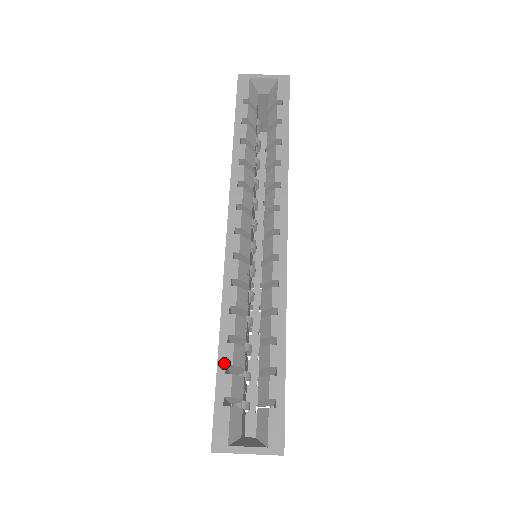
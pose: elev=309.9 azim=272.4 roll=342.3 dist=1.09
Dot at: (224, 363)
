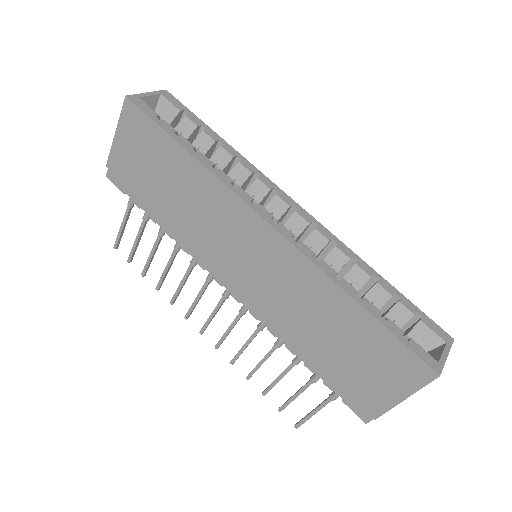
Dot at: (378, 315)
